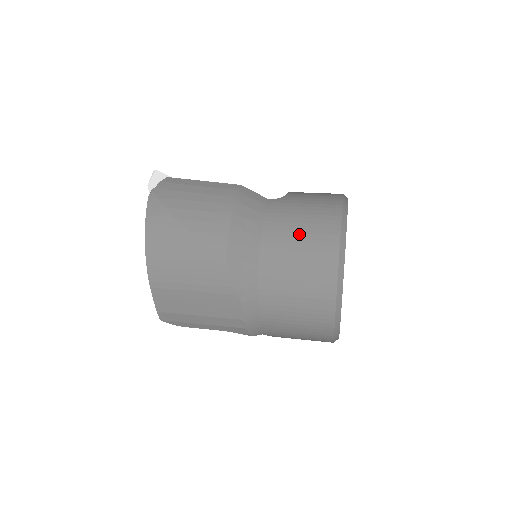
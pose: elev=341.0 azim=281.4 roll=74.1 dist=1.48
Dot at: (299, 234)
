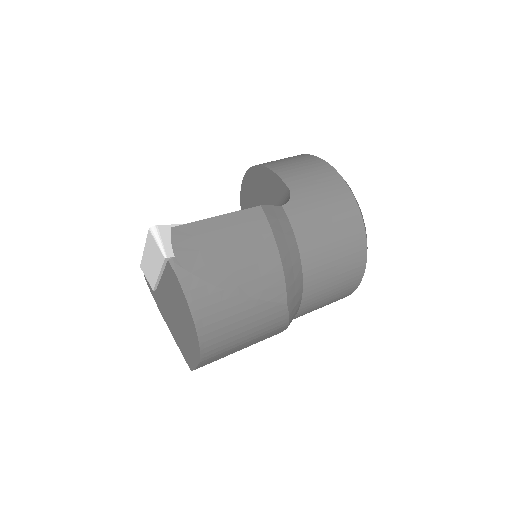
Dot at: (333, 244)
